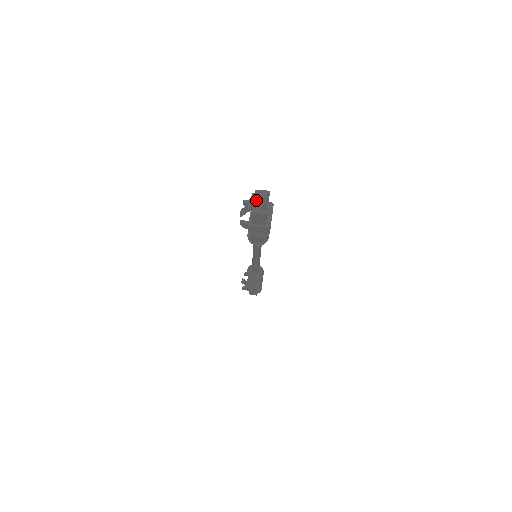
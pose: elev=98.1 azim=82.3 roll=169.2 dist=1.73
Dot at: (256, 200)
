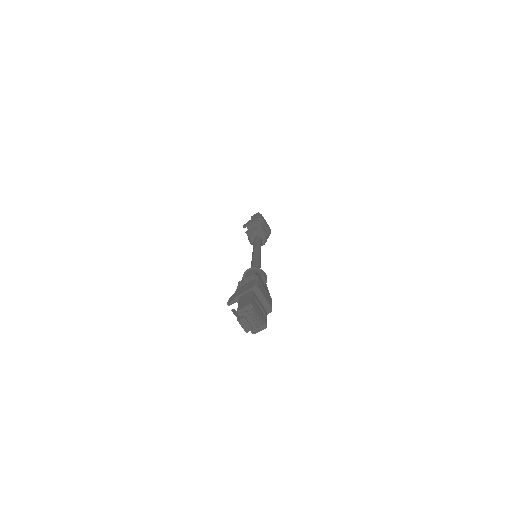
Dot at: (247, 325)
